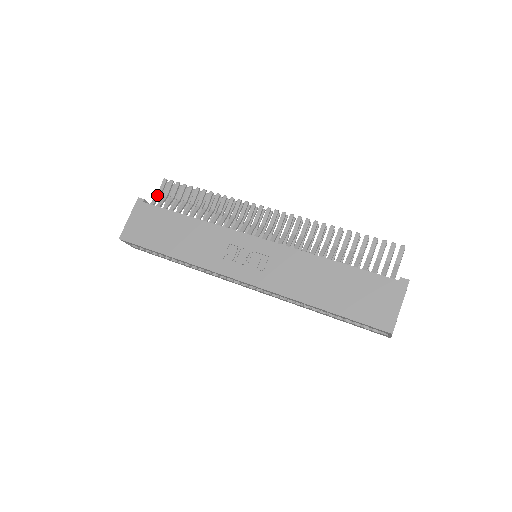
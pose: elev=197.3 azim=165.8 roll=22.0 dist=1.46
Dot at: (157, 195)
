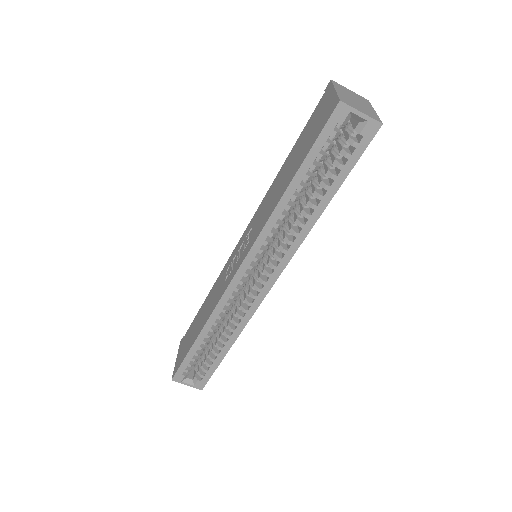
Dot at: occluded
